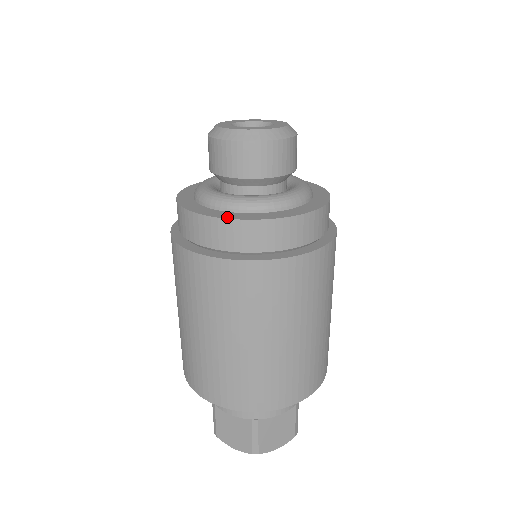
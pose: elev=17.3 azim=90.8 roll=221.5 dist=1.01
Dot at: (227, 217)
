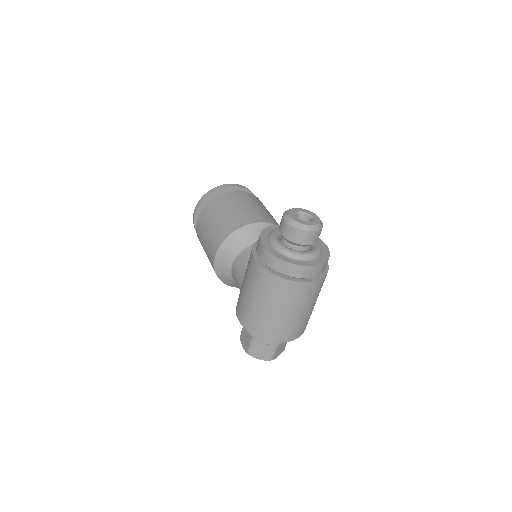
Dot at: (301, 264)
